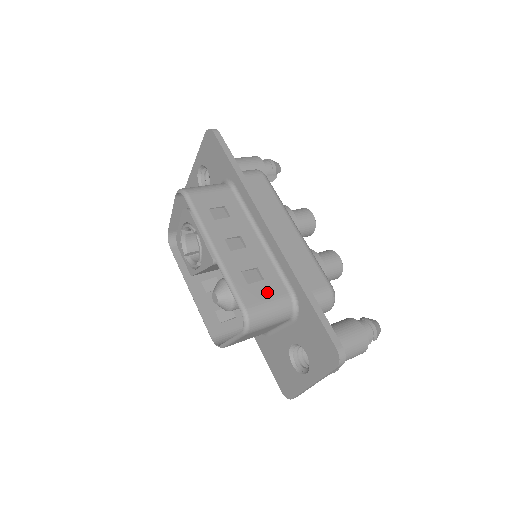
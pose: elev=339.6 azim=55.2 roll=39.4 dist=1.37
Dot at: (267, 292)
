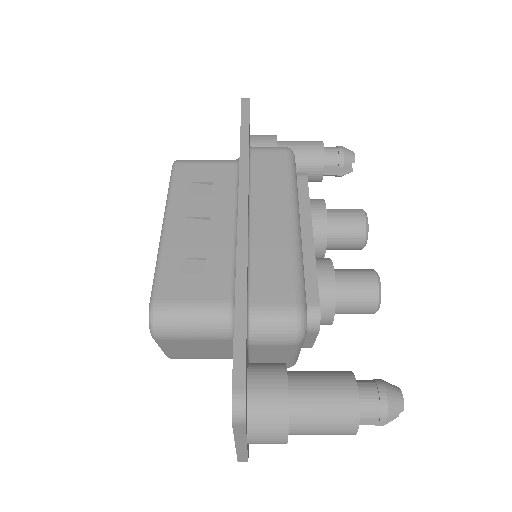
Dot at: (198, 290)
